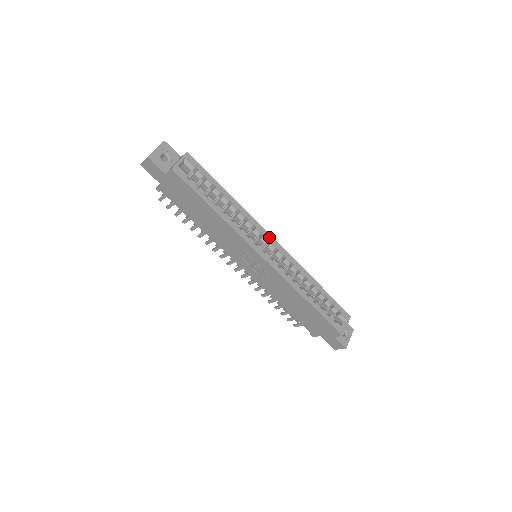
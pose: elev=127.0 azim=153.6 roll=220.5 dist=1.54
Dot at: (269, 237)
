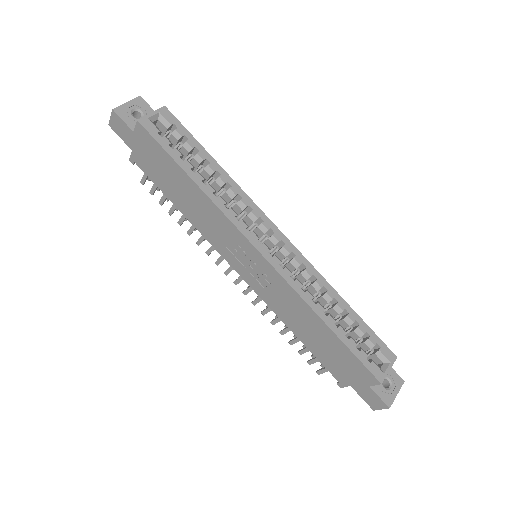
Dot at: (271, 225)
